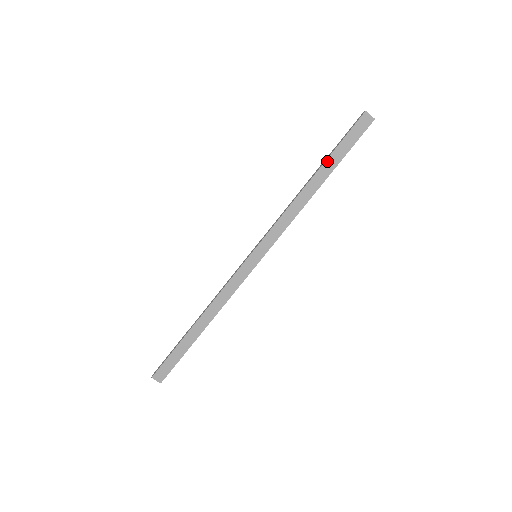
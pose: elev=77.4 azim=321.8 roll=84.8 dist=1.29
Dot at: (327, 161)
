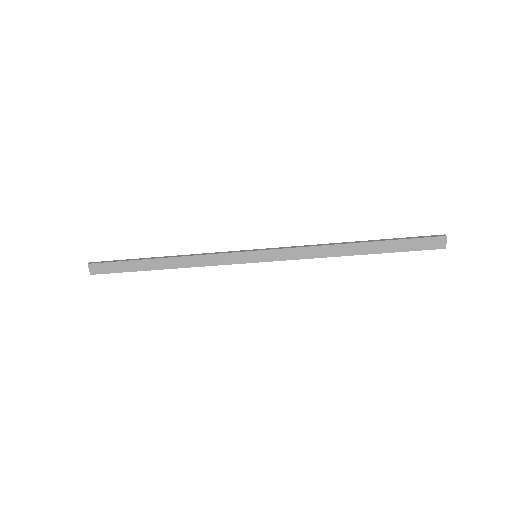
Dot at: (380, 242)
